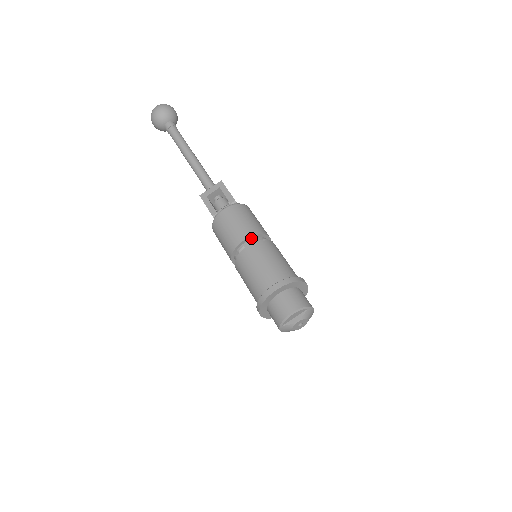
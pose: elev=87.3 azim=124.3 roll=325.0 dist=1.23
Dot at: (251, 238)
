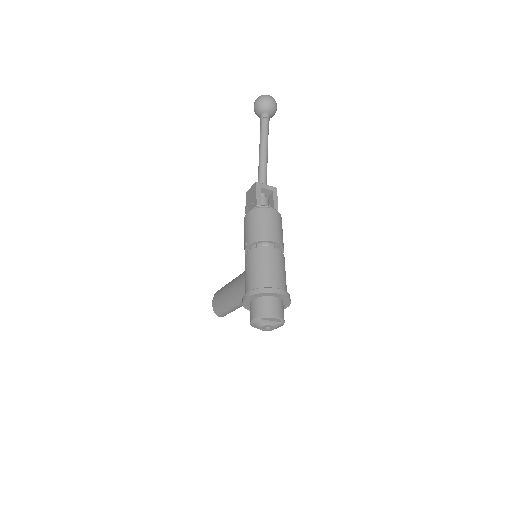
Dot at: (277, 244)
